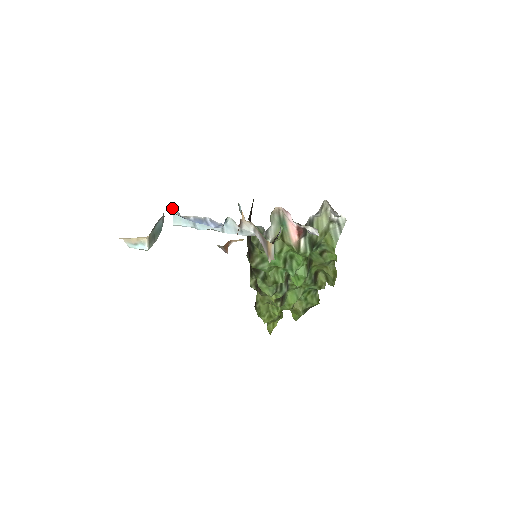
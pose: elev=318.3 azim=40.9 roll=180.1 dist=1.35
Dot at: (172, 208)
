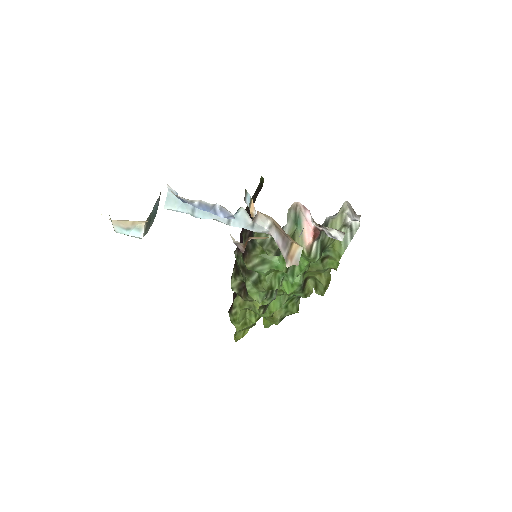
Dot at: (169, 187)
